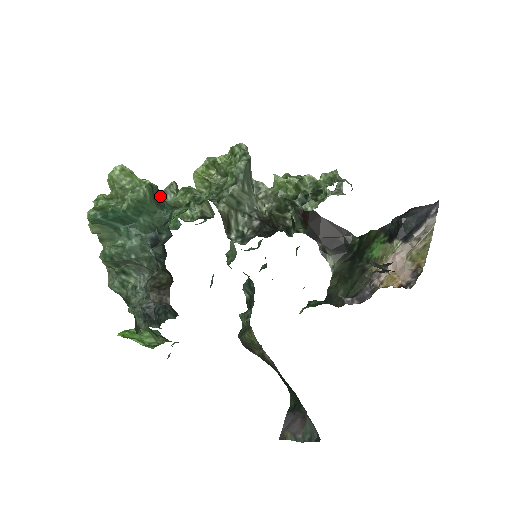
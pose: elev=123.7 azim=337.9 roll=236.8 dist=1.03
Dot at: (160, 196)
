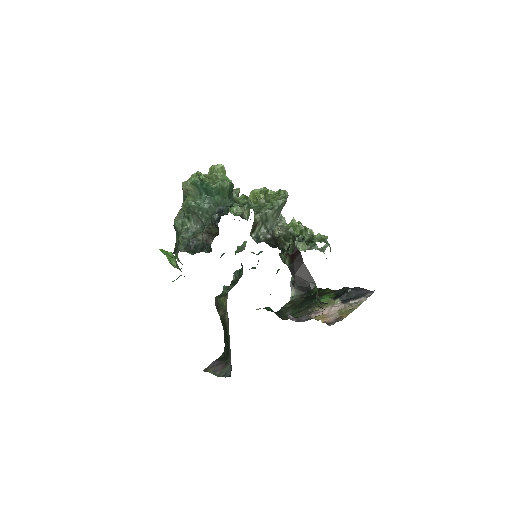
Dot at: occluded
